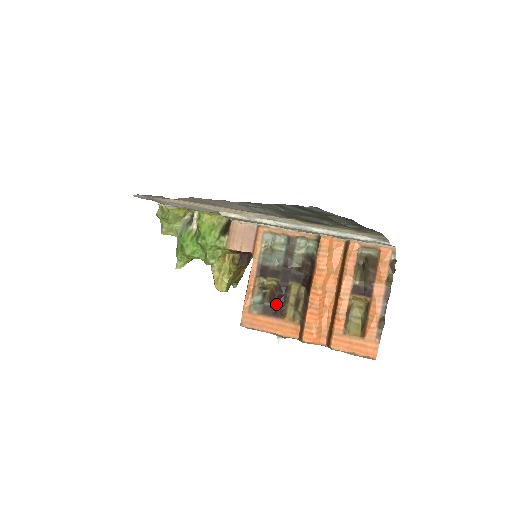
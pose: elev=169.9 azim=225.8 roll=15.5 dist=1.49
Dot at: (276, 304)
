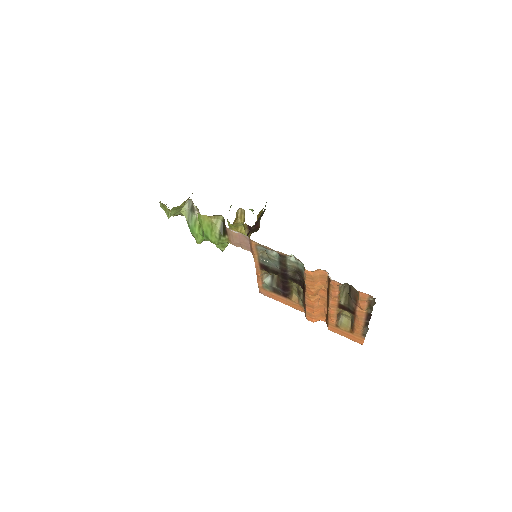
Dot at: (282, 290)
